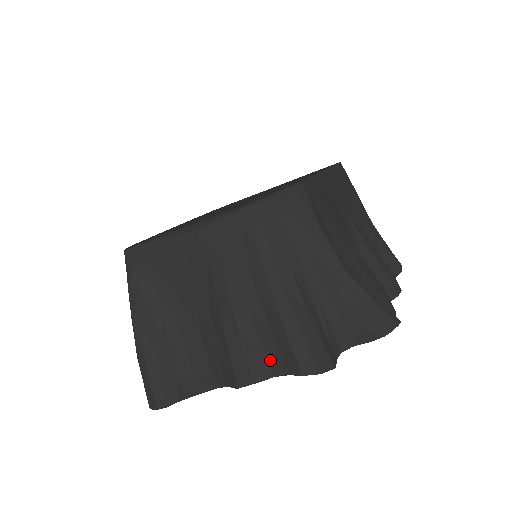
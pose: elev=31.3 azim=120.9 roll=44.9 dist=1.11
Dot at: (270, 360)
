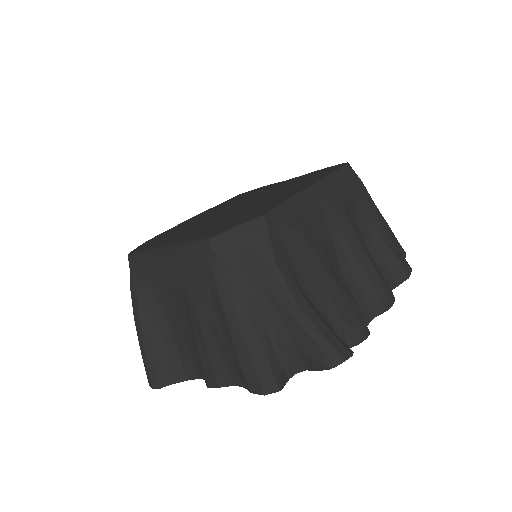
Dot at: (230, 372)
